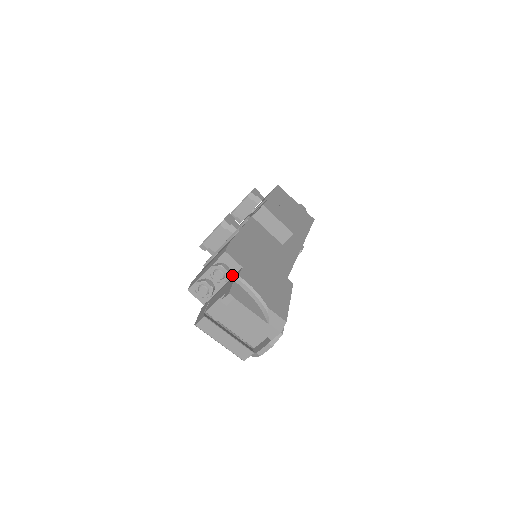
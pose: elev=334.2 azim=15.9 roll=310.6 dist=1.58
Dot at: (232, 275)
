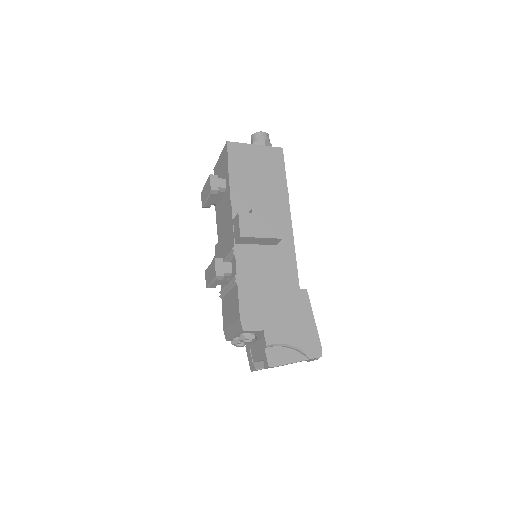
Dot at: (257, 333)
